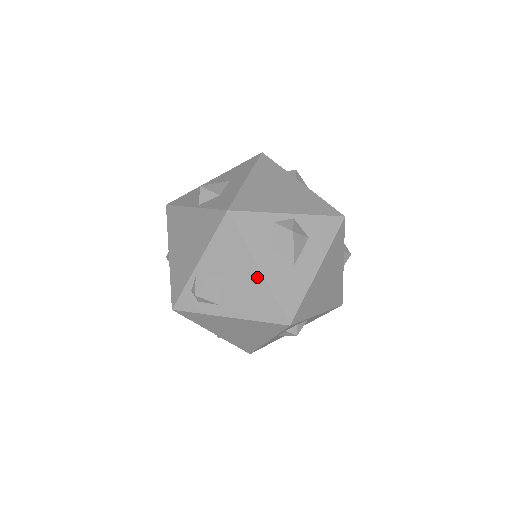
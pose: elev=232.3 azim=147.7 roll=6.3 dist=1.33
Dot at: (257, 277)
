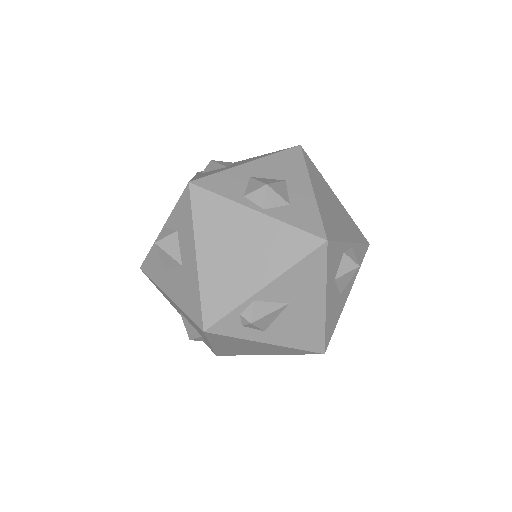
Dot at: (319, 309)
